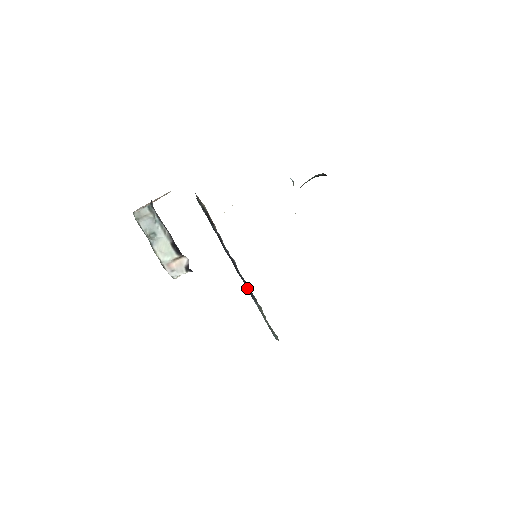
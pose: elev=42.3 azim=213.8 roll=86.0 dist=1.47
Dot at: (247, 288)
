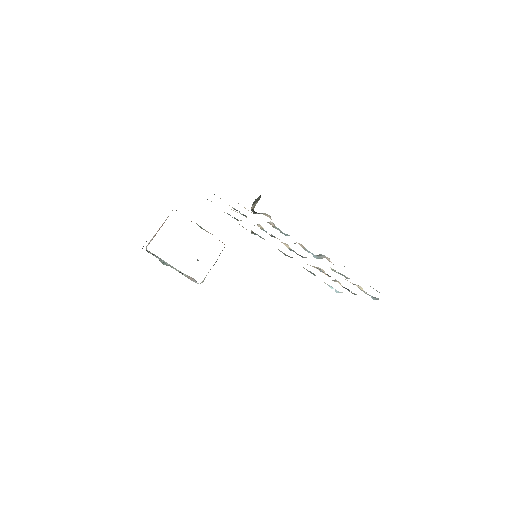
Dot at: occluded
